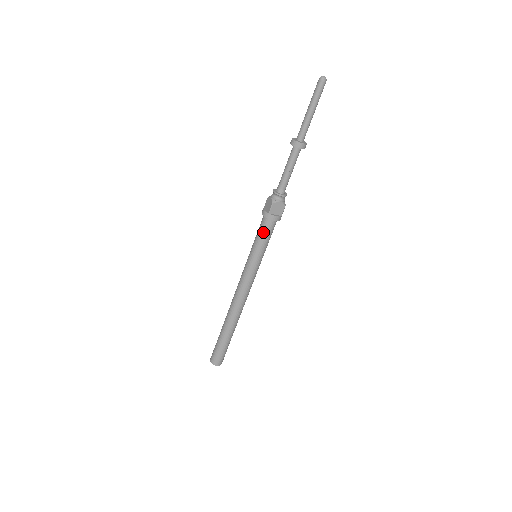
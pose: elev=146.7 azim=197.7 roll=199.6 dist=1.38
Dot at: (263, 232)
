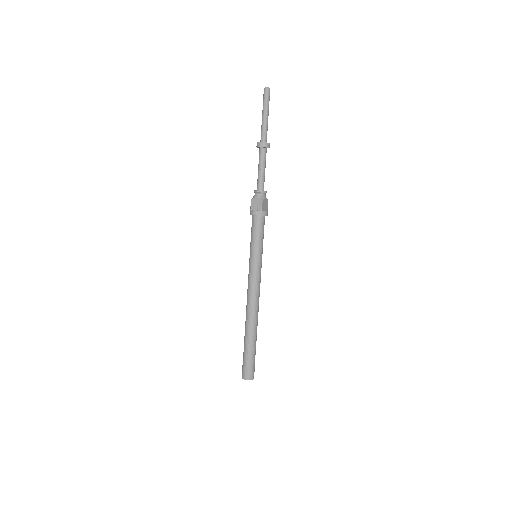
Dot at: (252, 229)
